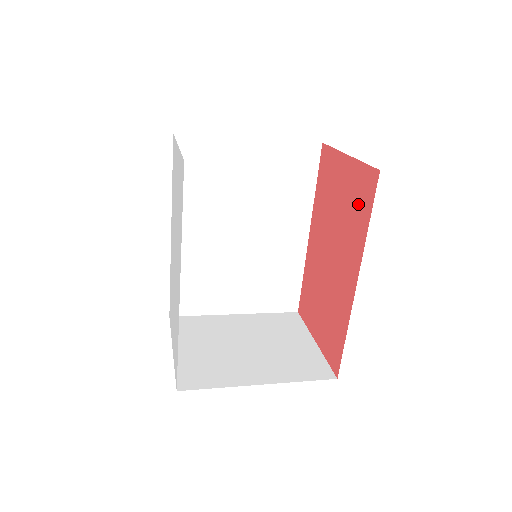
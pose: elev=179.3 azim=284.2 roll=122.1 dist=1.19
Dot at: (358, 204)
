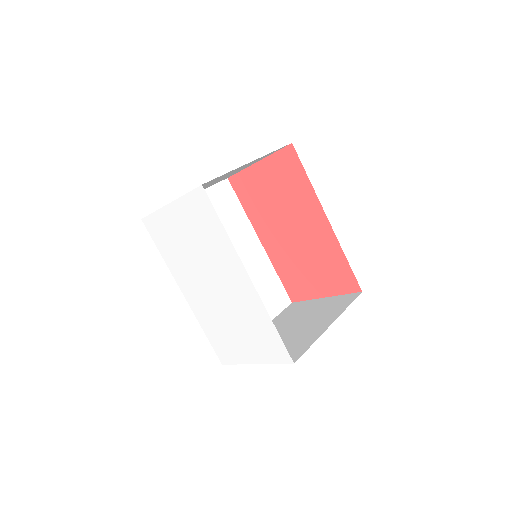
Dot at: (290, 177)
